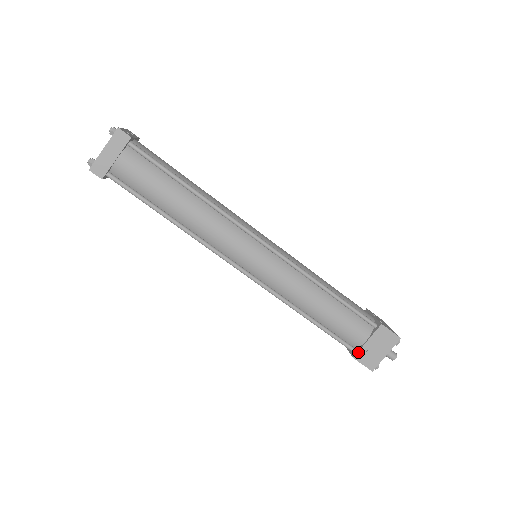
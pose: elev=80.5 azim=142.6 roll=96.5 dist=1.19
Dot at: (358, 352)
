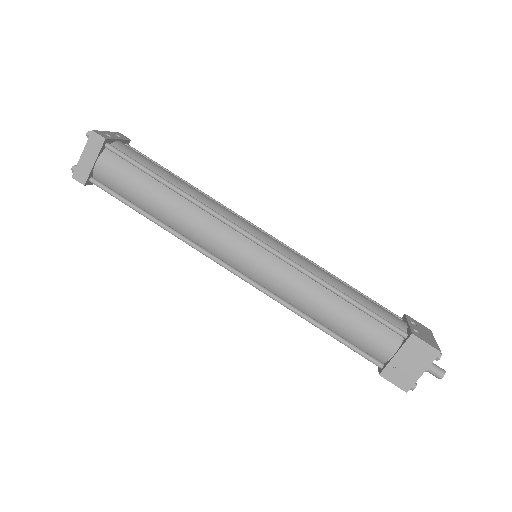
Dot at: (385, 368)
